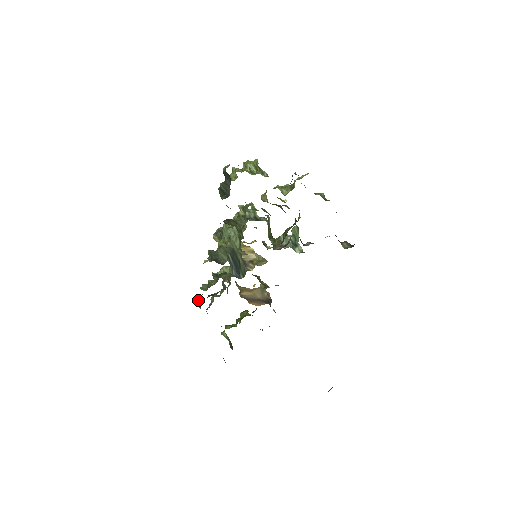
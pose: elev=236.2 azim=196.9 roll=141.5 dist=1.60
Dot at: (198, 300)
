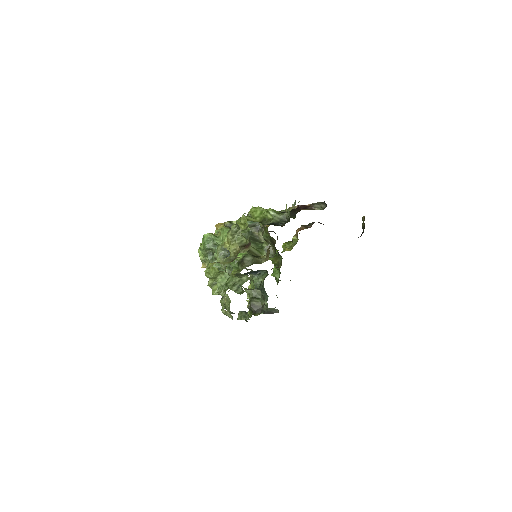
Dot at: occluded
